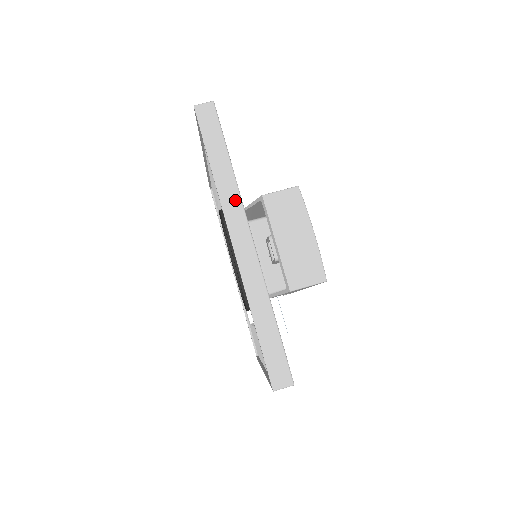
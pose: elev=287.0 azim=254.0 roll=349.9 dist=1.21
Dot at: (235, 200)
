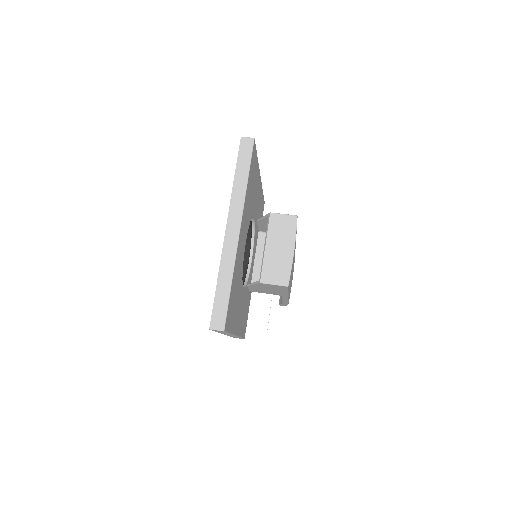
Dot at: (240, 203)
